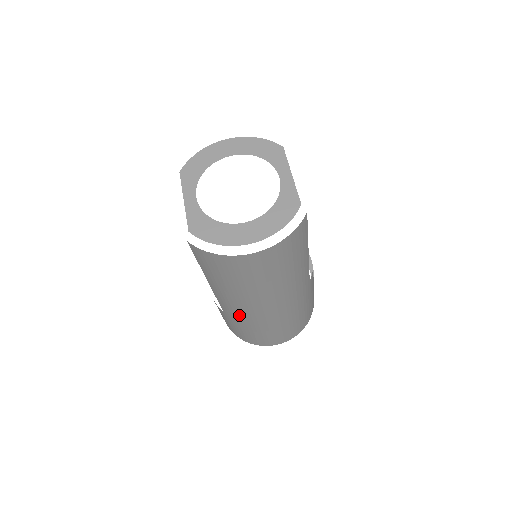
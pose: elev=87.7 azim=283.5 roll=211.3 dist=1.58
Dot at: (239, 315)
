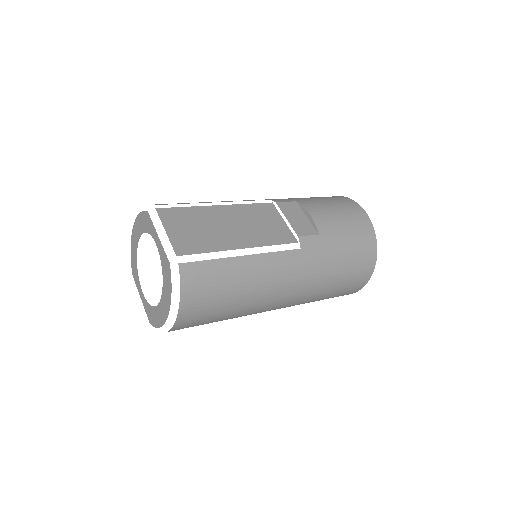
Dot at: occluded
